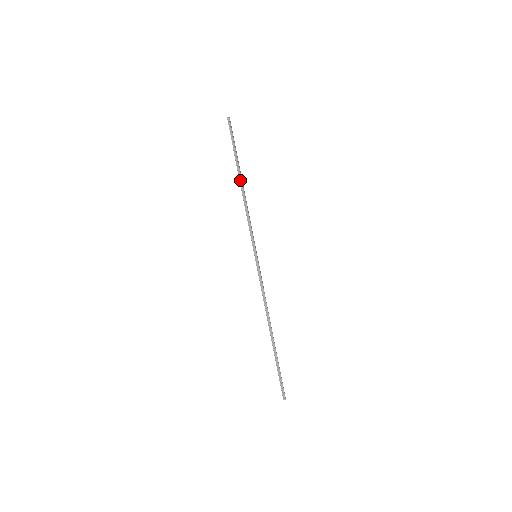
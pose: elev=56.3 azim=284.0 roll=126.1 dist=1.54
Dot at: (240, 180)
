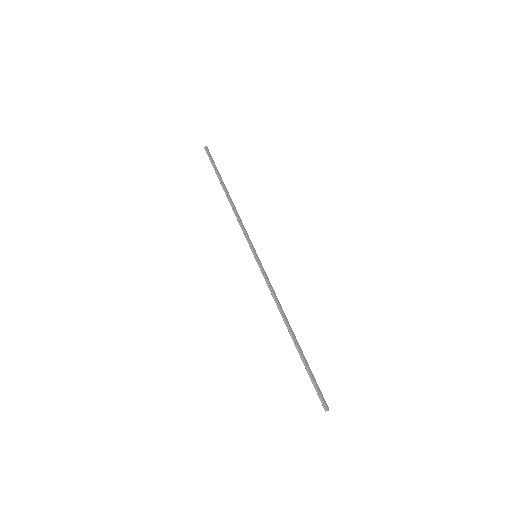
Dot at: (225, 193)
